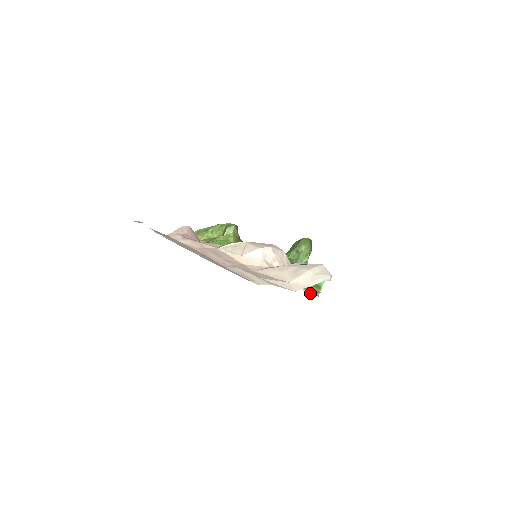
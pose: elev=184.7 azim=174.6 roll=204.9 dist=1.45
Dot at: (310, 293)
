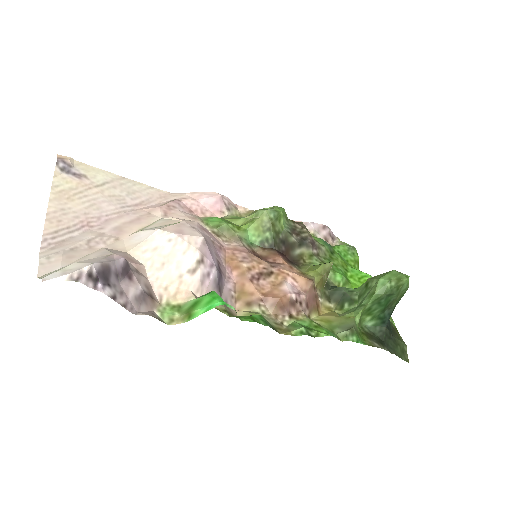
Dot at: (157, 312)
